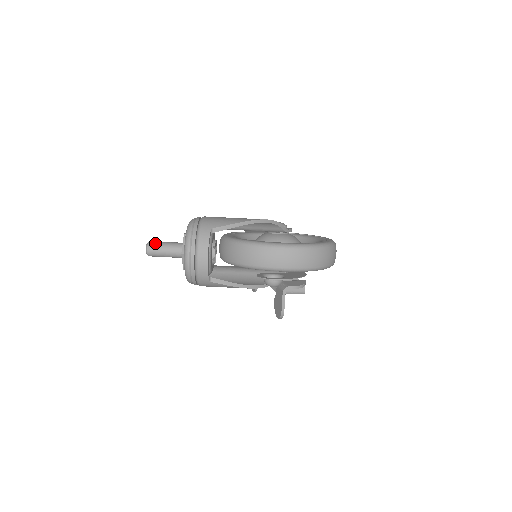
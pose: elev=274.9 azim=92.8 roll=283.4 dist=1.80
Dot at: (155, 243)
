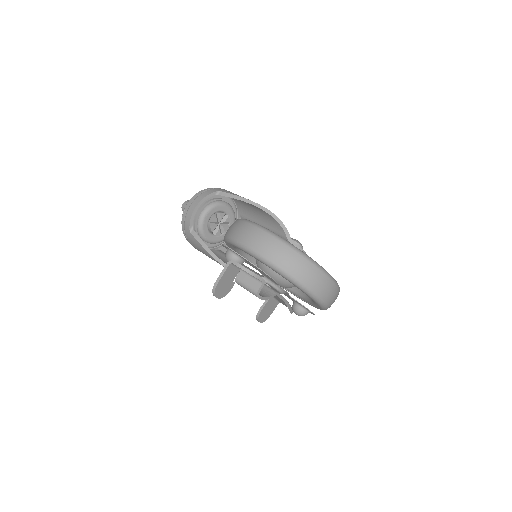
Dot at: occluded
